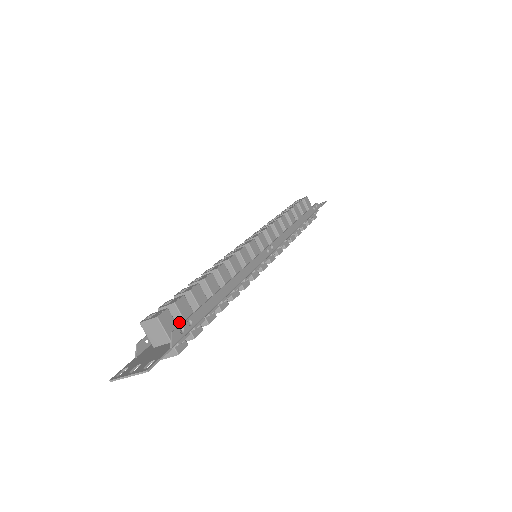
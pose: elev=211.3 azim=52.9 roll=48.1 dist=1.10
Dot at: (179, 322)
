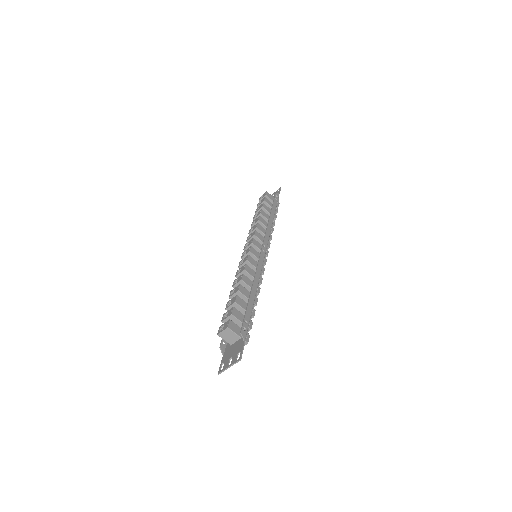
Dot at: (238, 324)
